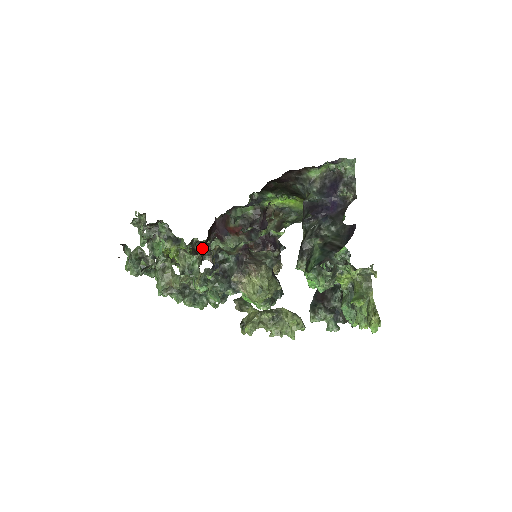
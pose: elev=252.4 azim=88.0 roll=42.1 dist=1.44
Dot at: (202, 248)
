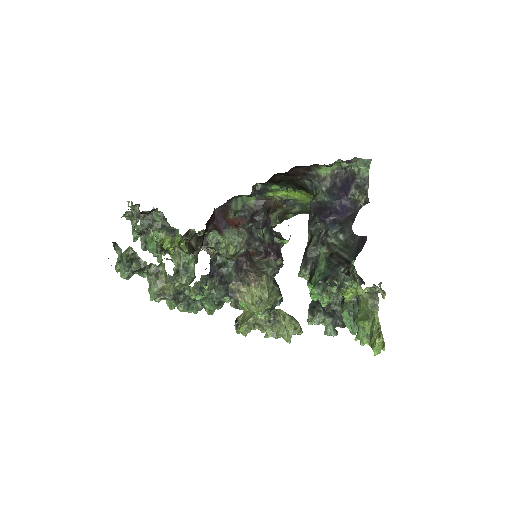
Dot at: (199, 242)
